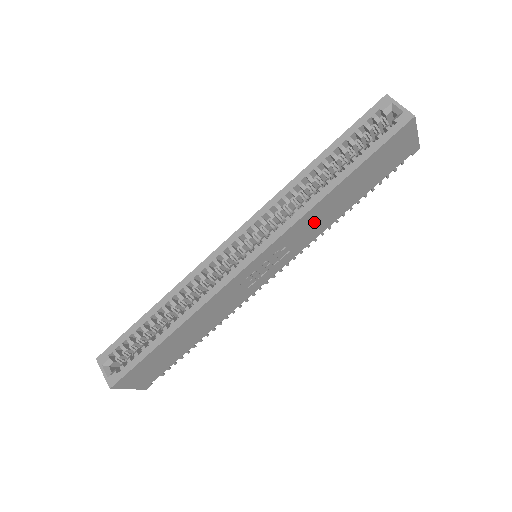
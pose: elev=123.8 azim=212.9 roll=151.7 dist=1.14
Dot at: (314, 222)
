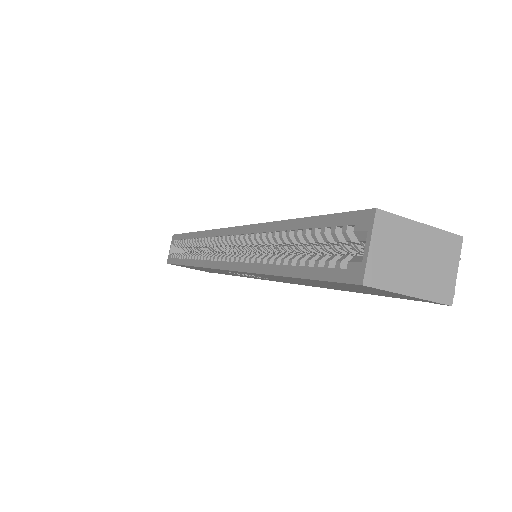
Dot at: (281, 279)
